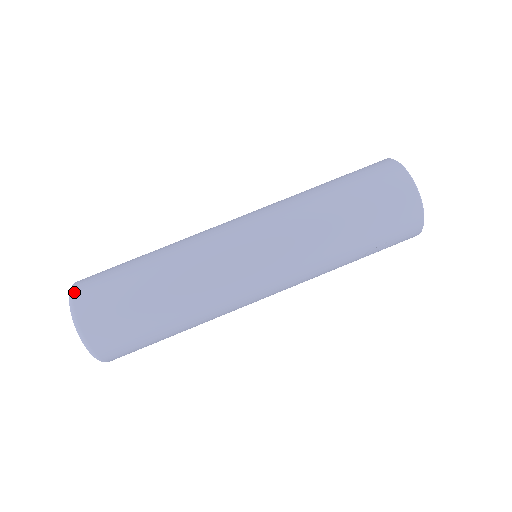
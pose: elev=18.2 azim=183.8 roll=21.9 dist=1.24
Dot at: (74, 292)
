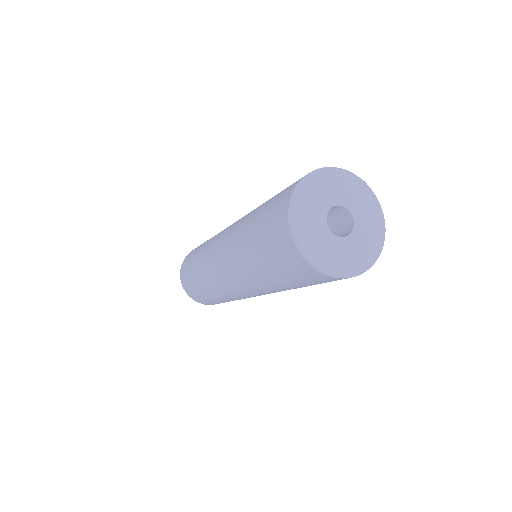
Dot at: occluded
